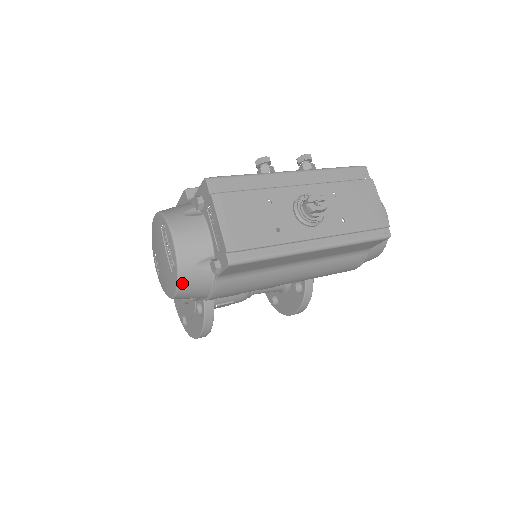
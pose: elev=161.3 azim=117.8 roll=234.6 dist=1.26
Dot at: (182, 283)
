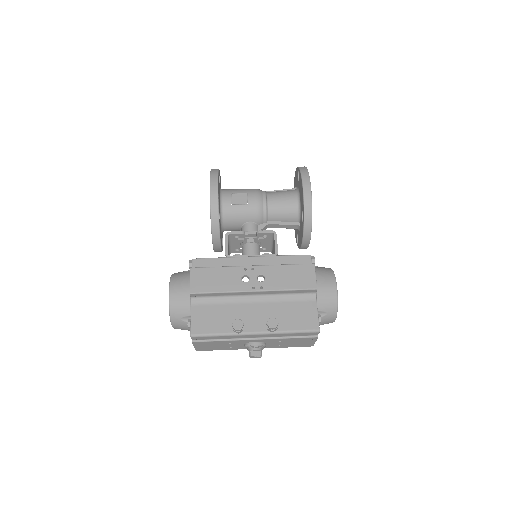
Dot at: occluded
